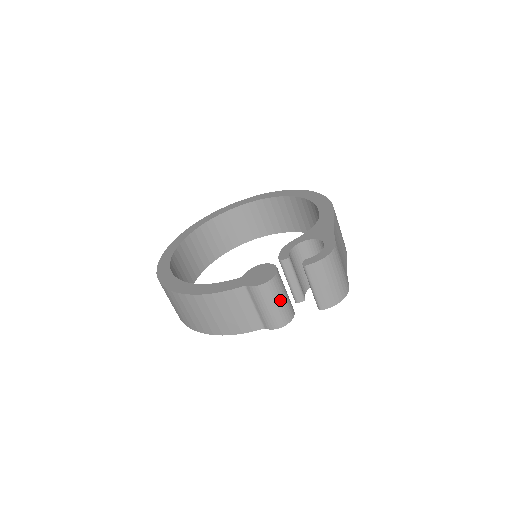
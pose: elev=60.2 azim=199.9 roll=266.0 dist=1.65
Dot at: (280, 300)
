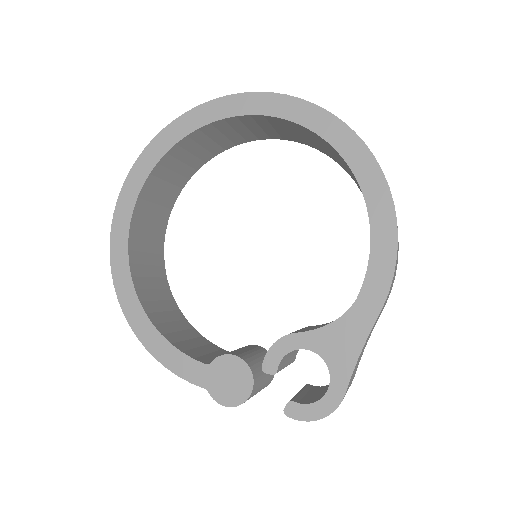
Dot at: occluded
